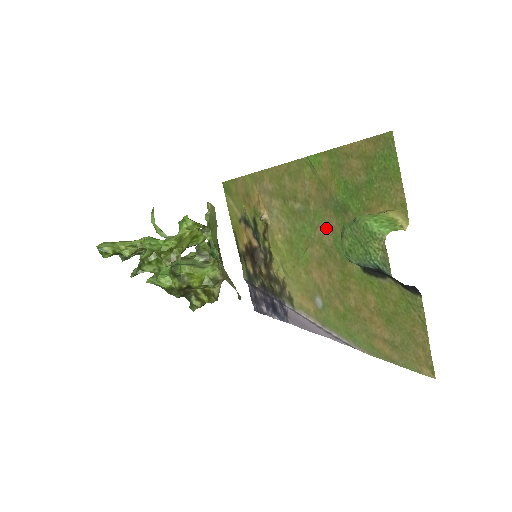
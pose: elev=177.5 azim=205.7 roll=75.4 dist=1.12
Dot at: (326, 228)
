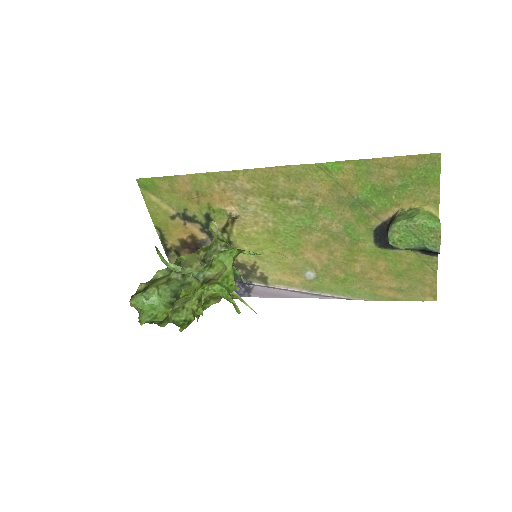
Dot at: (336, 219)
